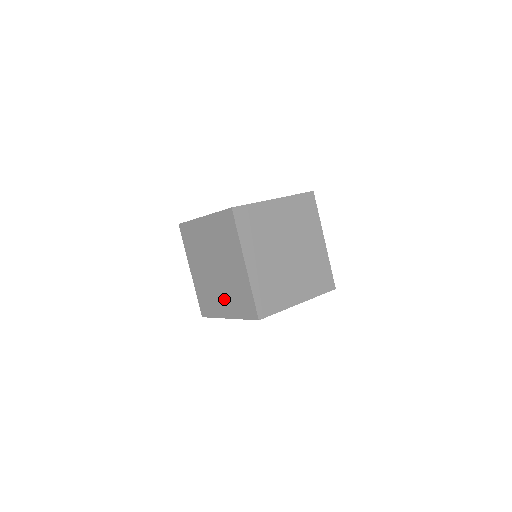
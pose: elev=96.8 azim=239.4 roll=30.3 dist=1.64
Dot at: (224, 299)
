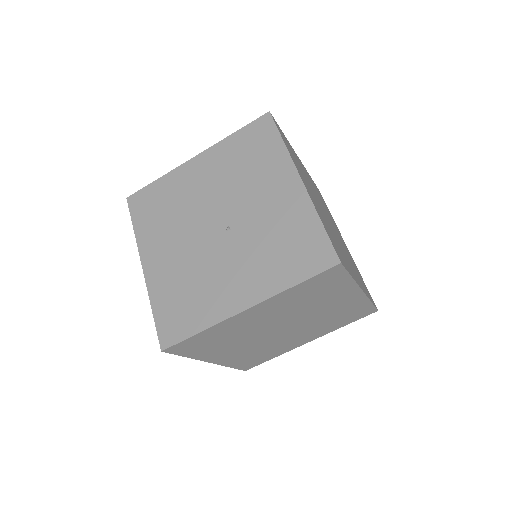
Dot at: occluded
